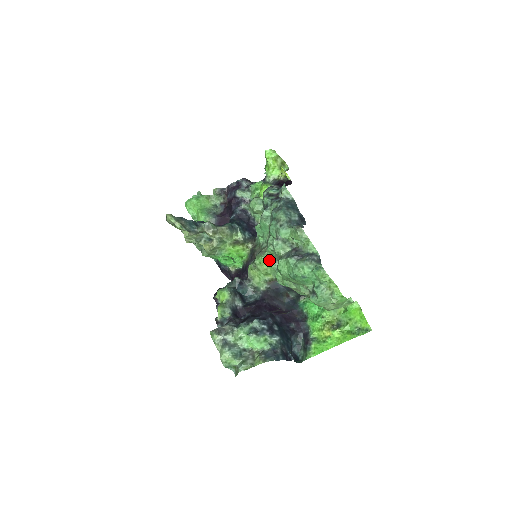
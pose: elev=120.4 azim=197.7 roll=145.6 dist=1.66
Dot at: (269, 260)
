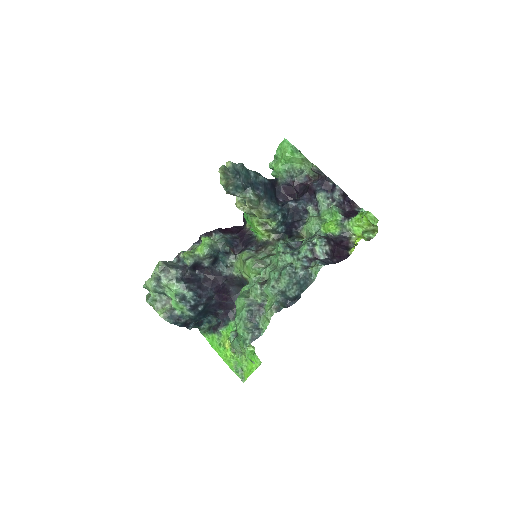
Dot at: (253, 275)
